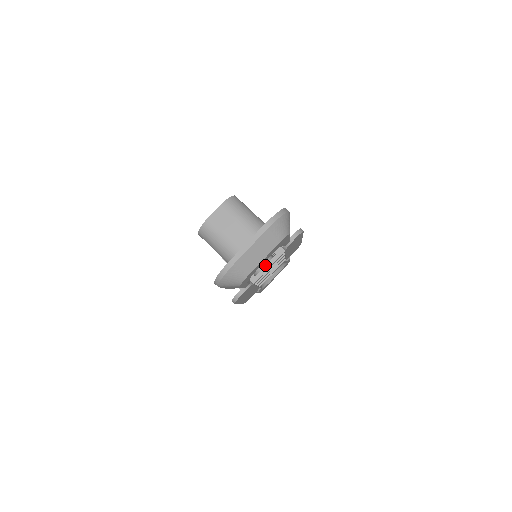
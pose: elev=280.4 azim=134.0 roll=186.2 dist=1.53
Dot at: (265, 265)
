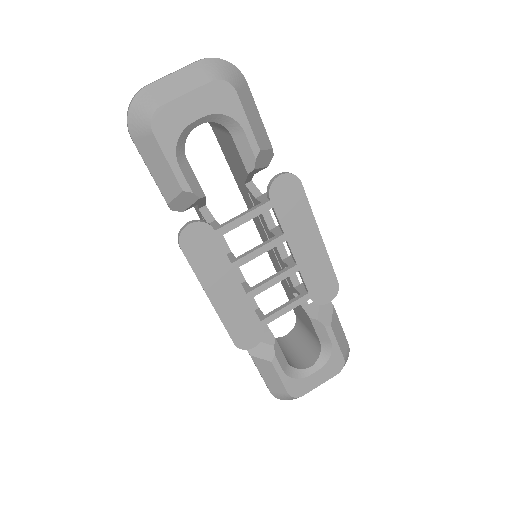
Dot at: occluded
